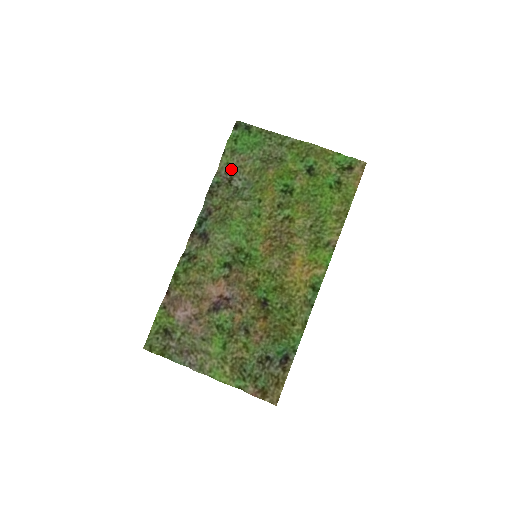
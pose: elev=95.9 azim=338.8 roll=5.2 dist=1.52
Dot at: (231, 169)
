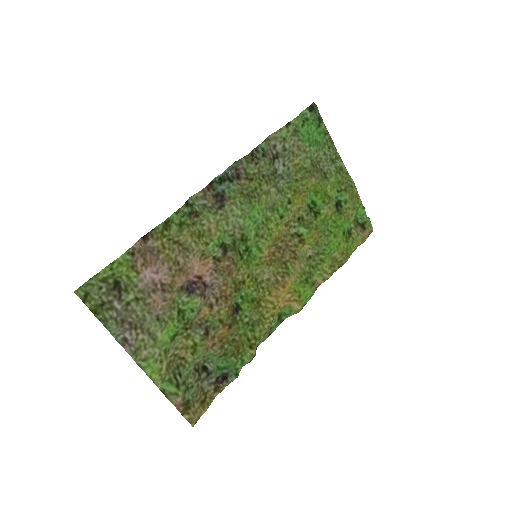
Dot at: (284, 147)
